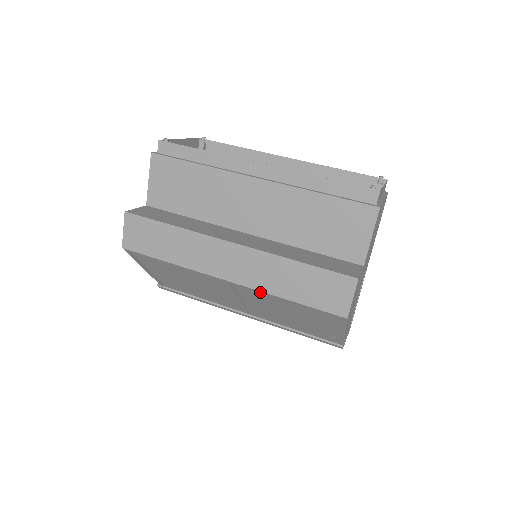
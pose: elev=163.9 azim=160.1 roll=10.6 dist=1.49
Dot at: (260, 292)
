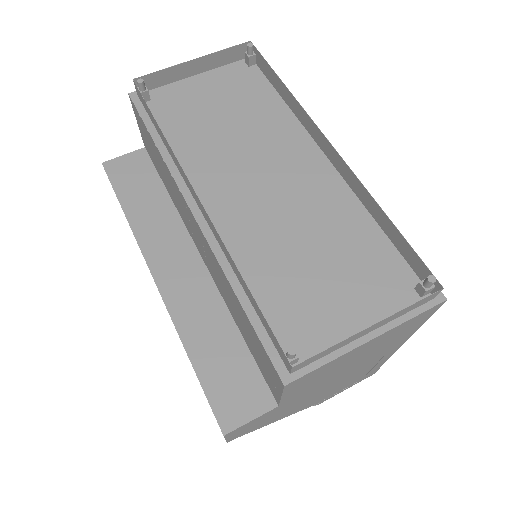
Dot at: occluded
